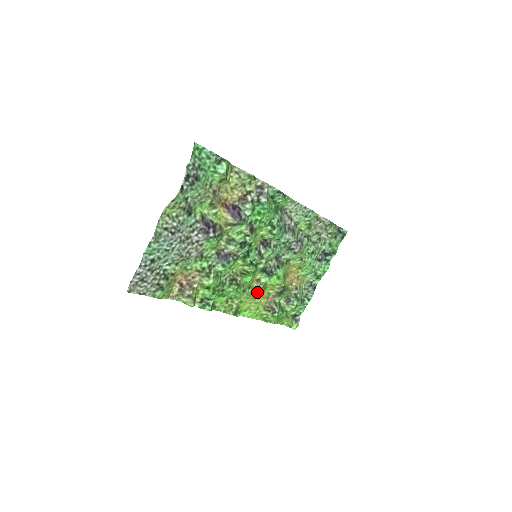
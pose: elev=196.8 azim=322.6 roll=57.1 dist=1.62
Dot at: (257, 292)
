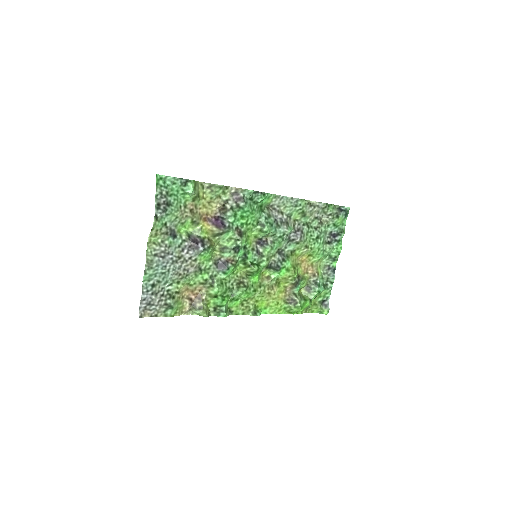
Dot at: (271, 288)
